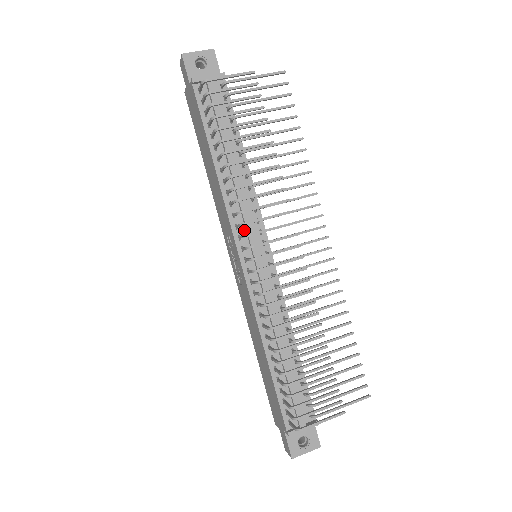
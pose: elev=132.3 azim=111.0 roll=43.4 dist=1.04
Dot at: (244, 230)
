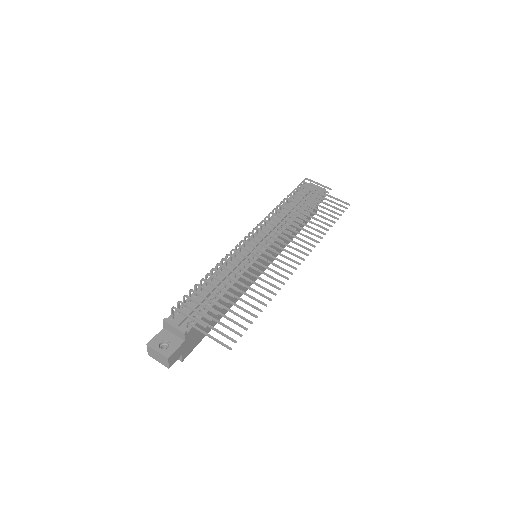
Dot at: (262, 235)
